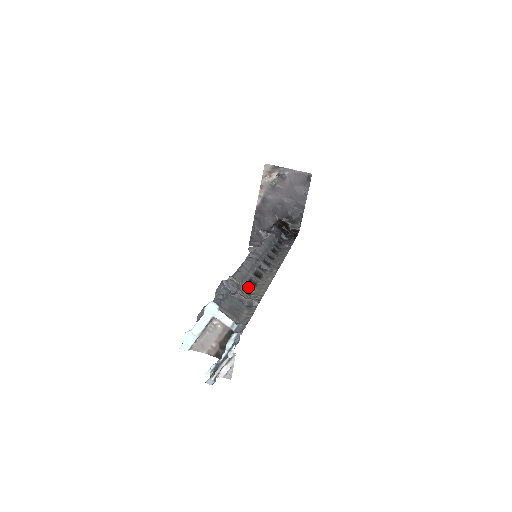
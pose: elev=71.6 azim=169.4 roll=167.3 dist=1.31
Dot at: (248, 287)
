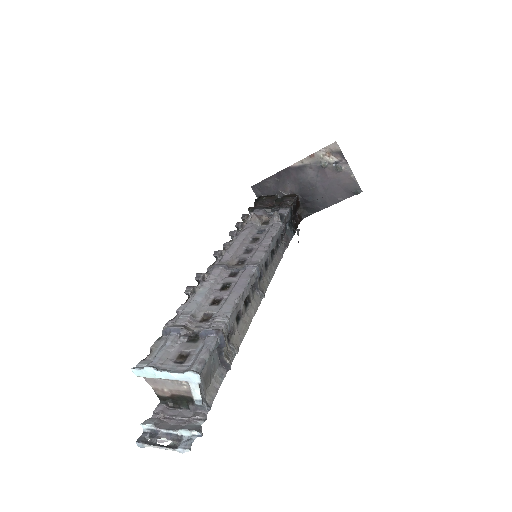
Dot at: (233, 329)
